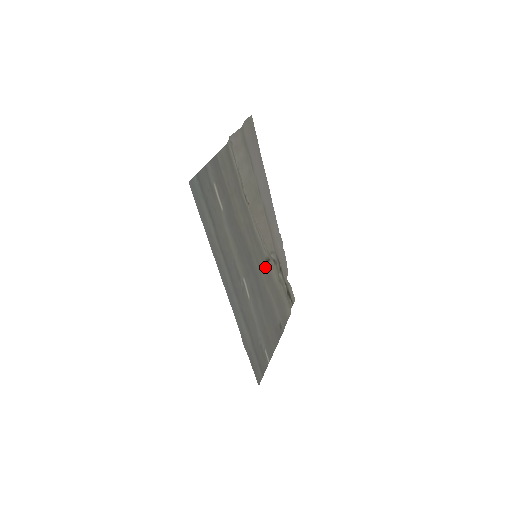
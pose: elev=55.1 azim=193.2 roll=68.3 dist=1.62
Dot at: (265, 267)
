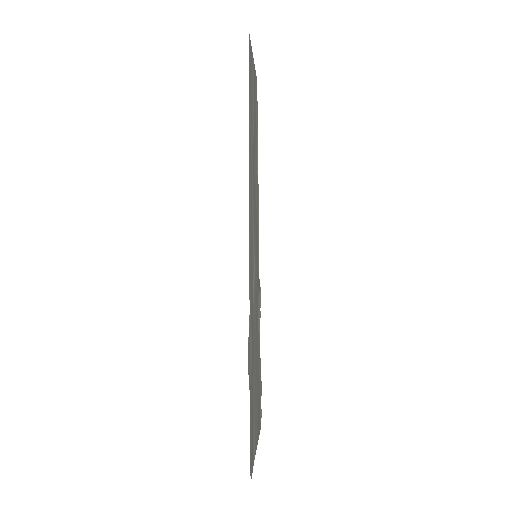
Dot at: (258, 289)
